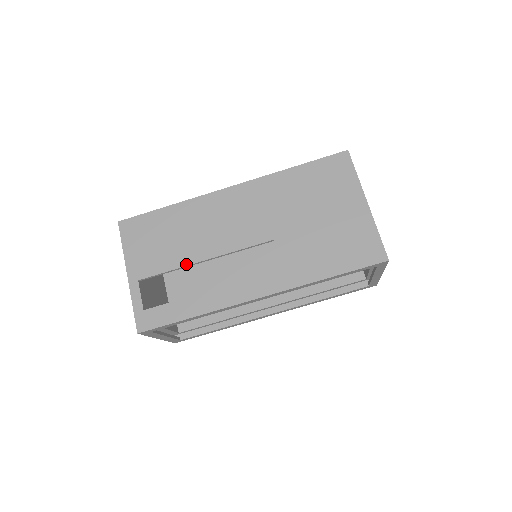
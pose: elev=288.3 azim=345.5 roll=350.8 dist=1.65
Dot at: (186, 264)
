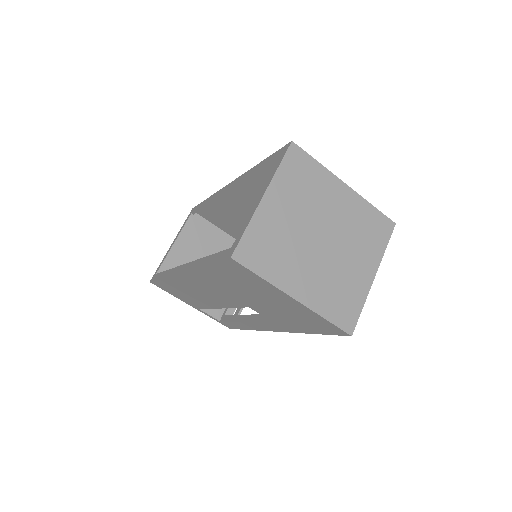
Dot at: (213, 308)
